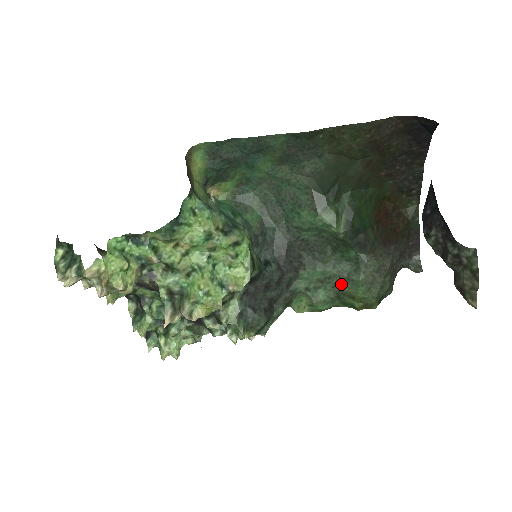
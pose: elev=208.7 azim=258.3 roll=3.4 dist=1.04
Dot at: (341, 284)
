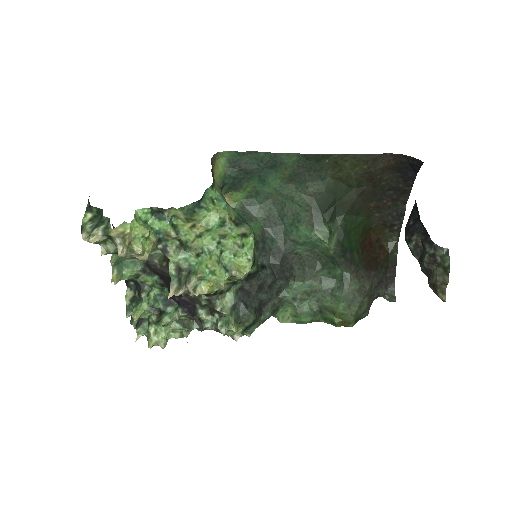
Dot at: (325, 299)
